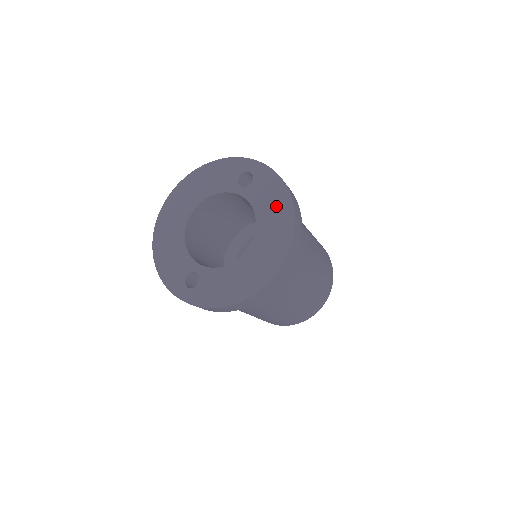
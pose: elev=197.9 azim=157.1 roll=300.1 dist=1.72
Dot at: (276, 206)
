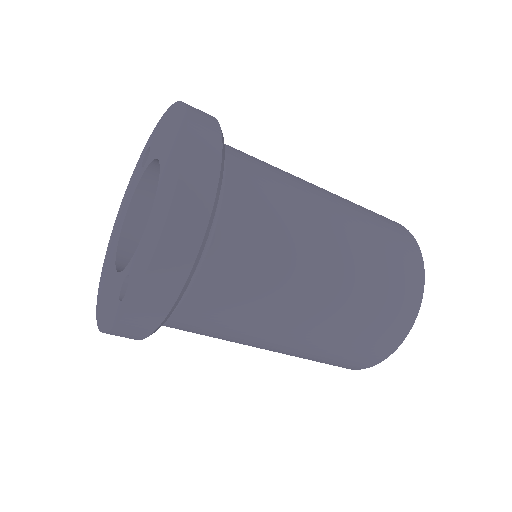
Dot at: (168, 126)
